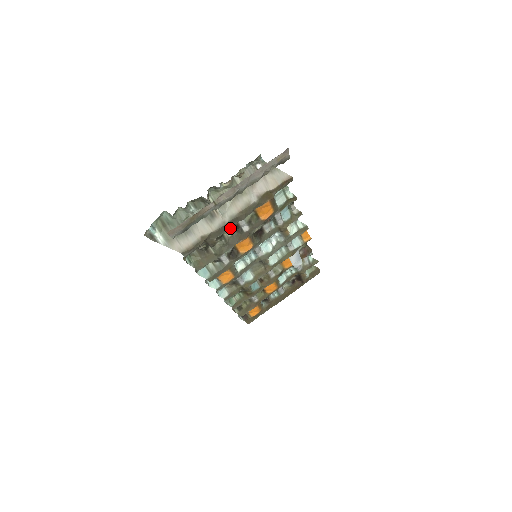
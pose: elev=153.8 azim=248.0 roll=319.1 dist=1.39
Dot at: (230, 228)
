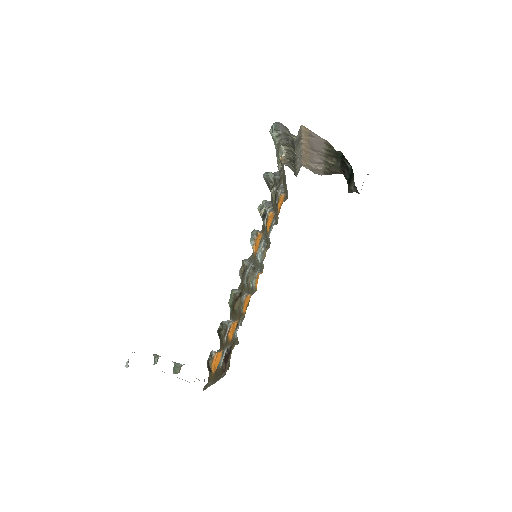
Dot at: occluded
